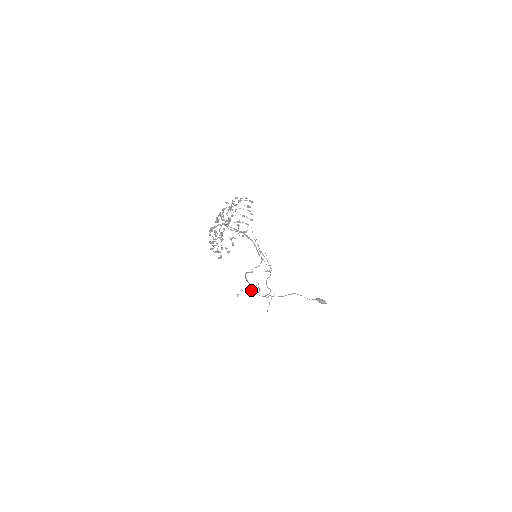
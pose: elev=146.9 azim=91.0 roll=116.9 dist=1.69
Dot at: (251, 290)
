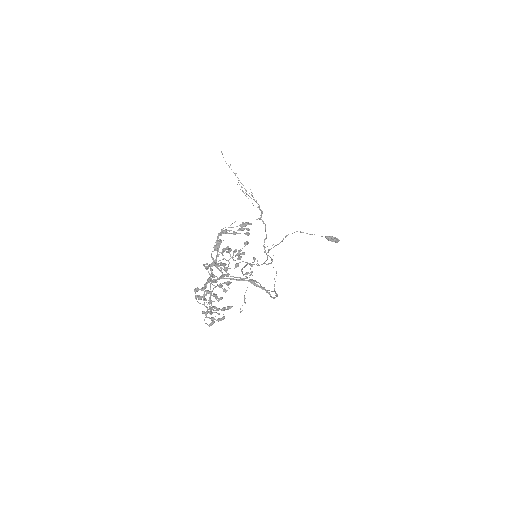
Dot at: (246, 264)
